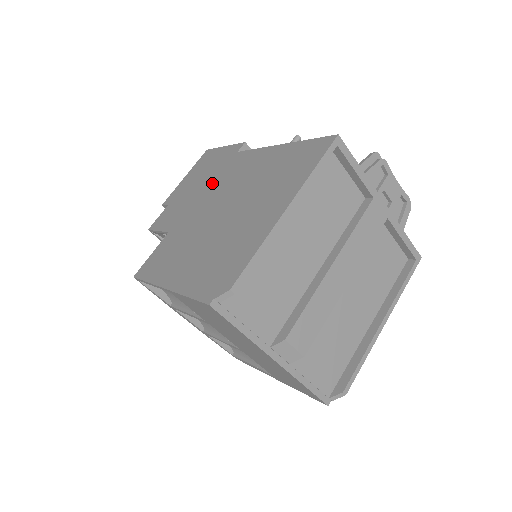
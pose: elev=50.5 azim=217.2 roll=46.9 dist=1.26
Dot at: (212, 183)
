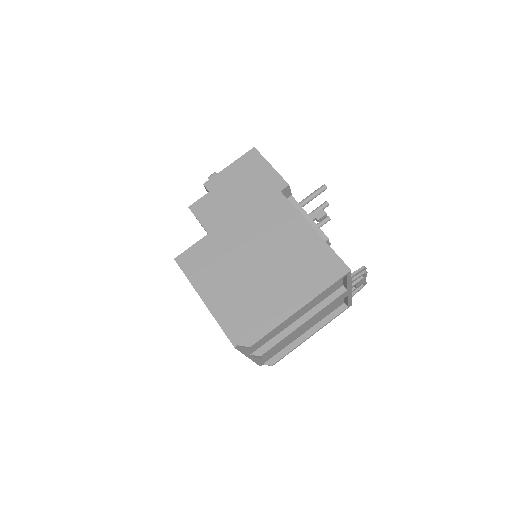
Dot at: (253, 210)
